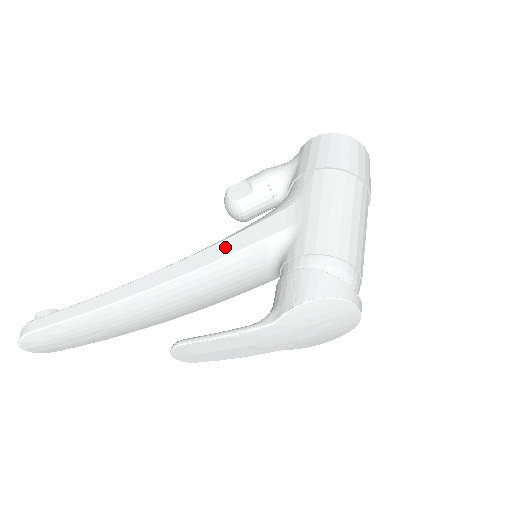
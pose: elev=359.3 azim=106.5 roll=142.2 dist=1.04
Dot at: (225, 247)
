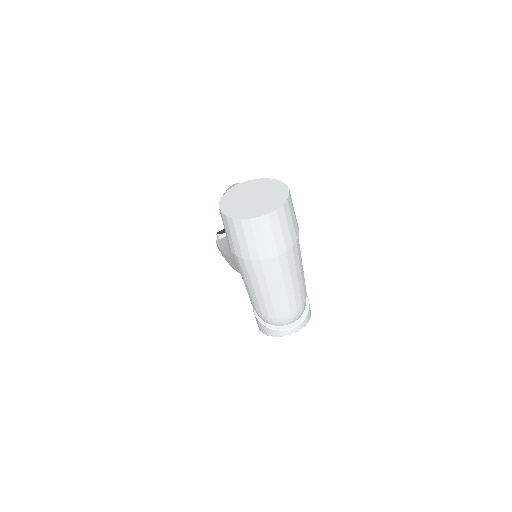
Dot at: (233, 264)
